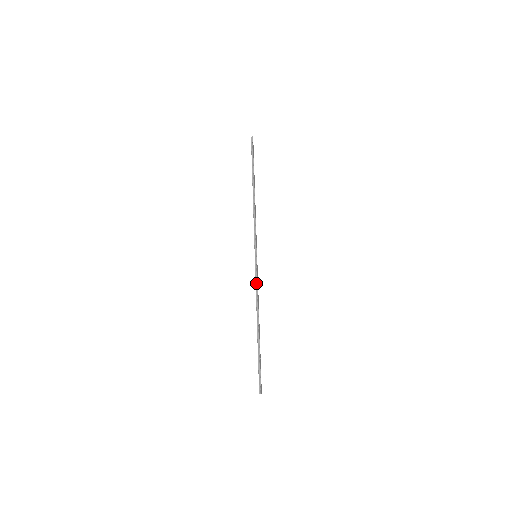
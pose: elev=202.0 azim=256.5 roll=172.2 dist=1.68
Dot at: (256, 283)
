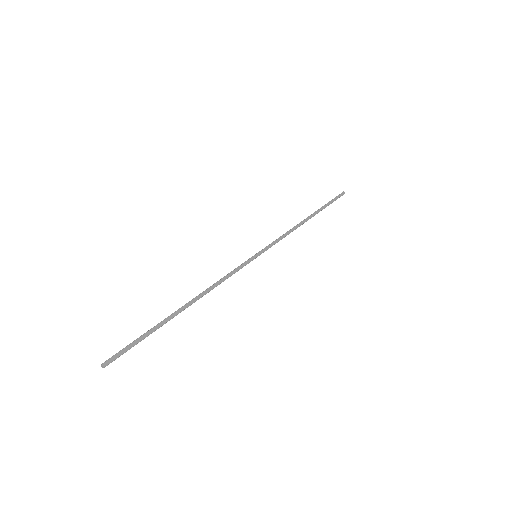
Dot at: (230, 273)
